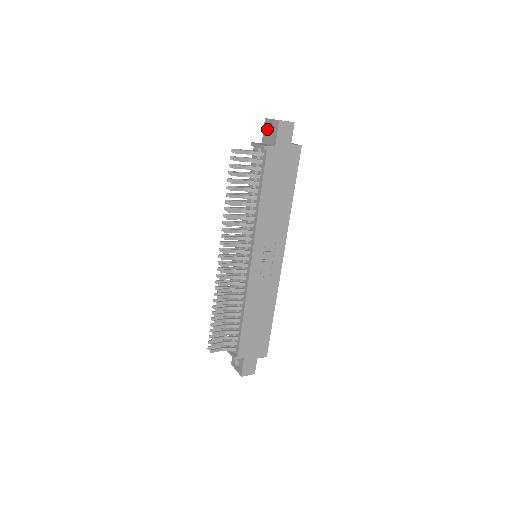
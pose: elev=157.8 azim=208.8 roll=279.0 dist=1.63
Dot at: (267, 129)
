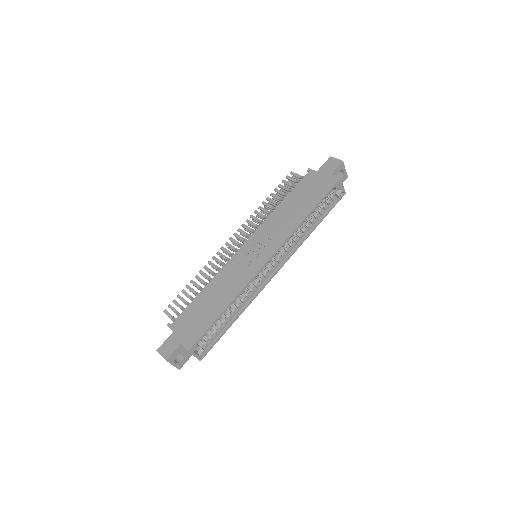
Dot at: occluded
